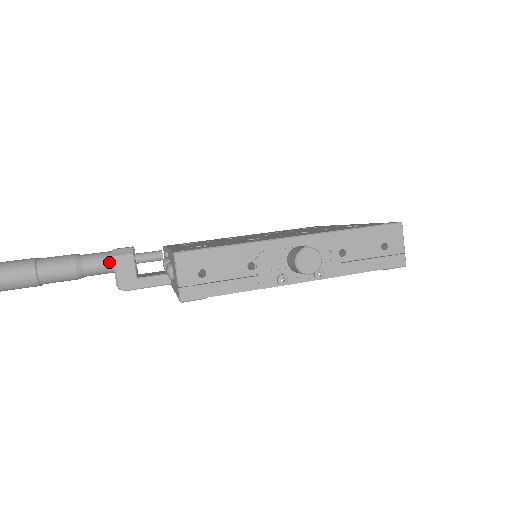
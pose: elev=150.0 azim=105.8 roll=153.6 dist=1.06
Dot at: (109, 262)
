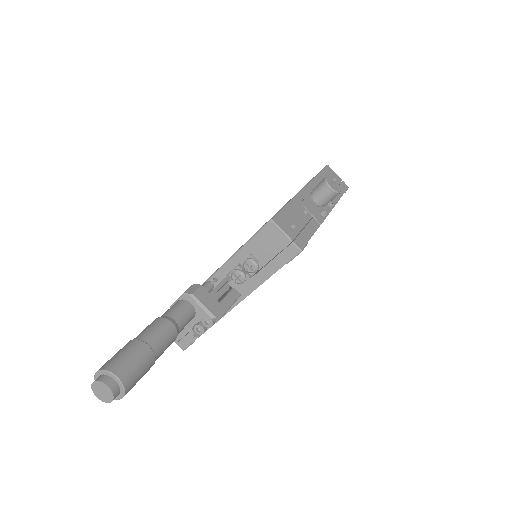
Dot at: (188, 306)
